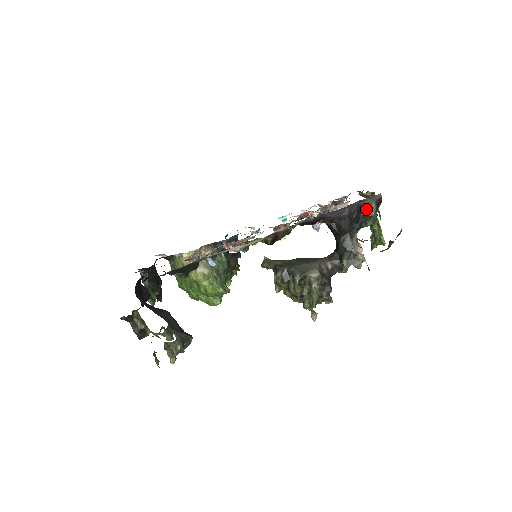
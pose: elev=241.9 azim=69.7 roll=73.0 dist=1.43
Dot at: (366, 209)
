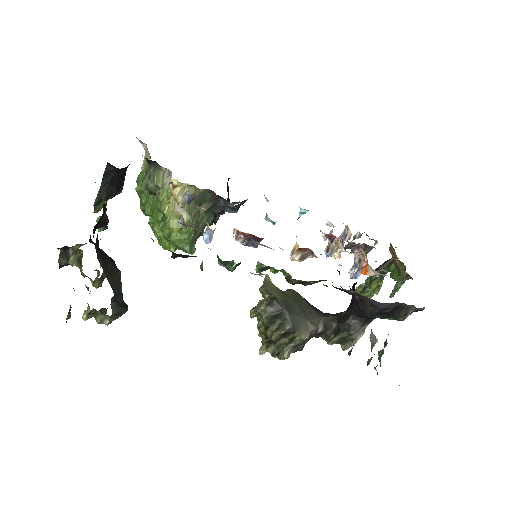
Dot at: (401, 311)
